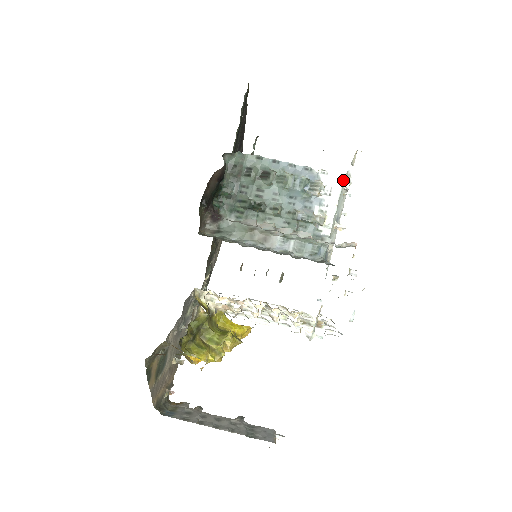
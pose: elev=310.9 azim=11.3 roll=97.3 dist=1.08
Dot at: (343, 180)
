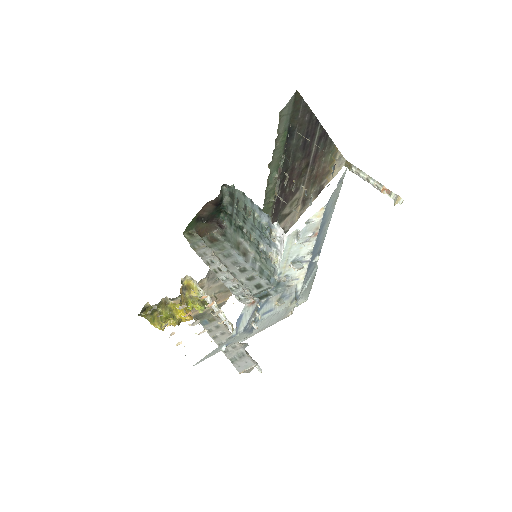
Dot at: (287, 238)
